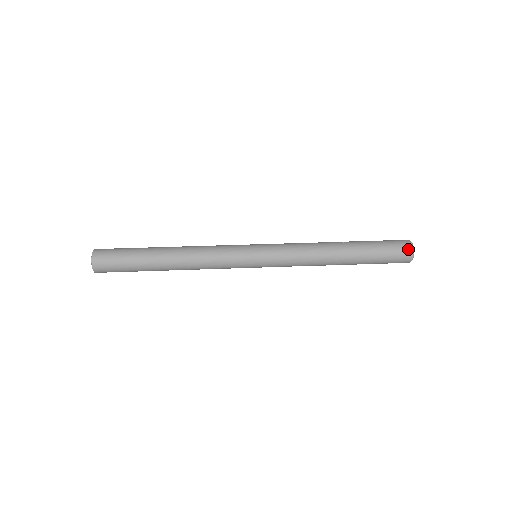
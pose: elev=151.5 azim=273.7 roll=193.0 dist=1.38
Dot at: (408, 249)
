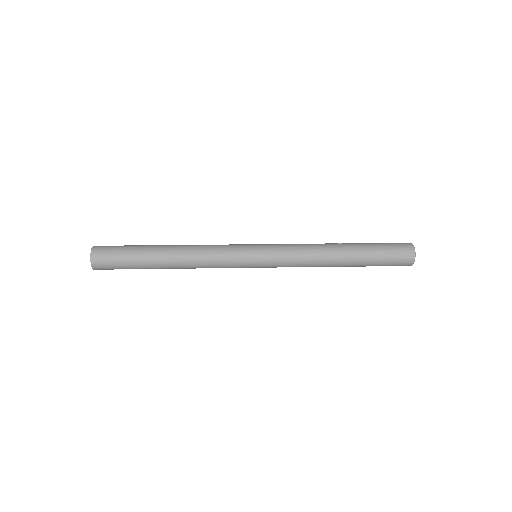
Dot at: (409, 252)
